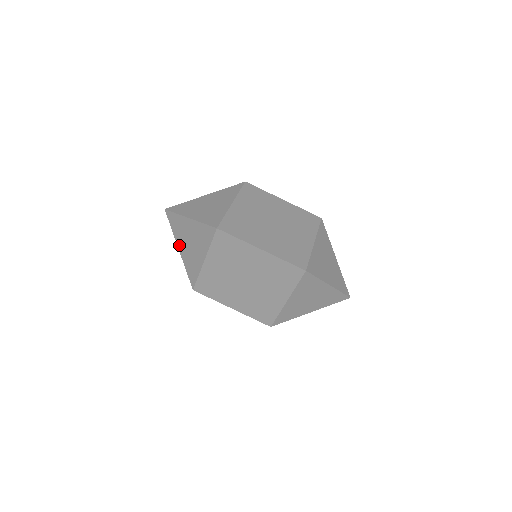
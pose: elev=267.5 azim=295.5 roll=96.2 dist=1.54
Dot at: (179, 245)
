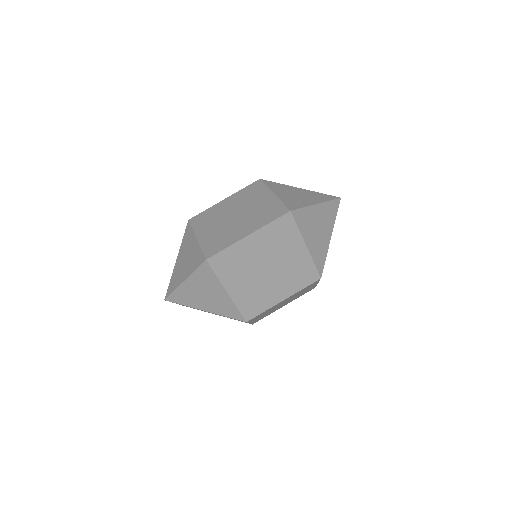
Dot at: (201, 308)
